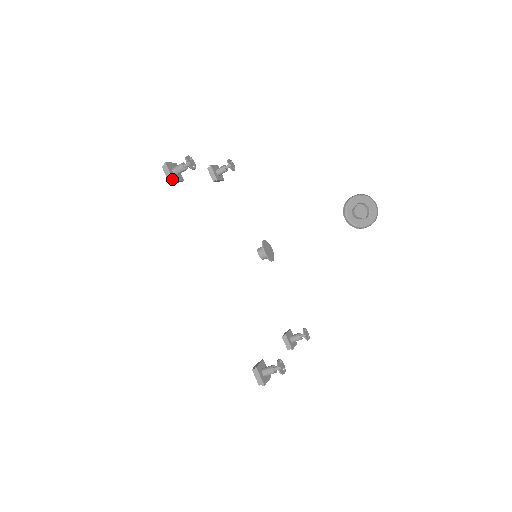
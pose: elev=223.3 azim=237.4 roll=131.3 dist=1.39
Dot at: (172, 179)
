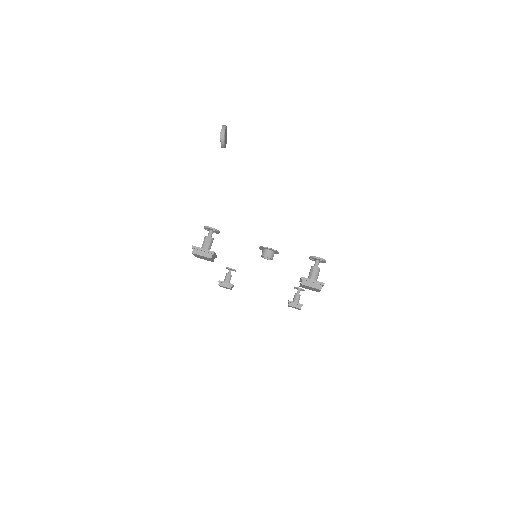
Dot at: (219, 281)
